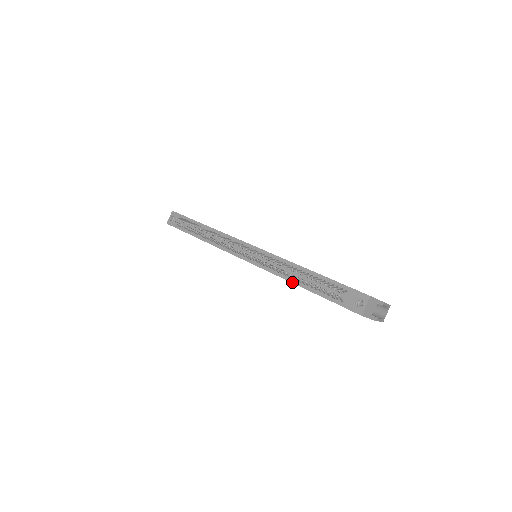
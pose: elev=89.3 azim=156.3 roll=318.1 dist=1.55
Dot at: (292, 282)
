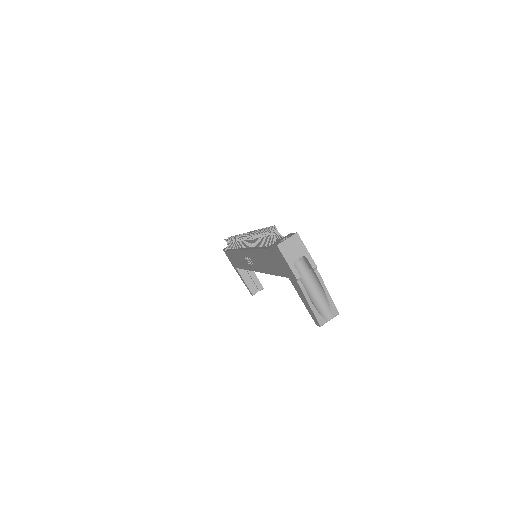
Dot at: (256, 248)
